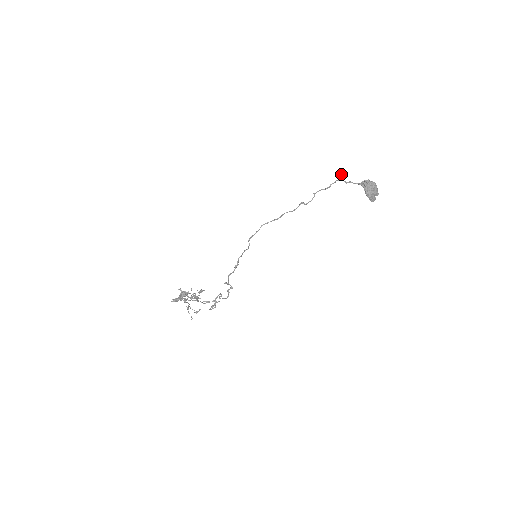
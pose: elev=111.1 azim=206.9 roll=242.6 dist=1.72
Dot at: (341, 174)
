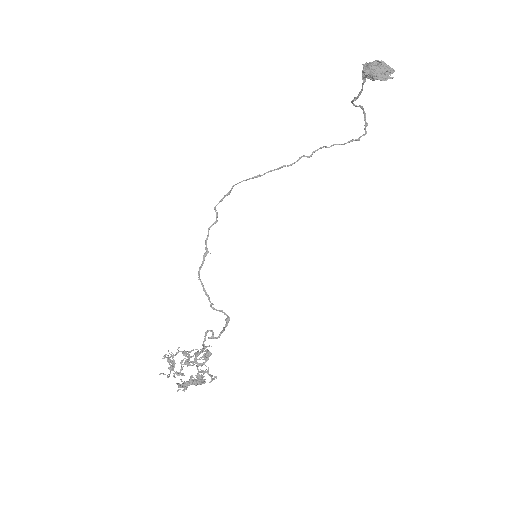
Dot at: (364, 114)
